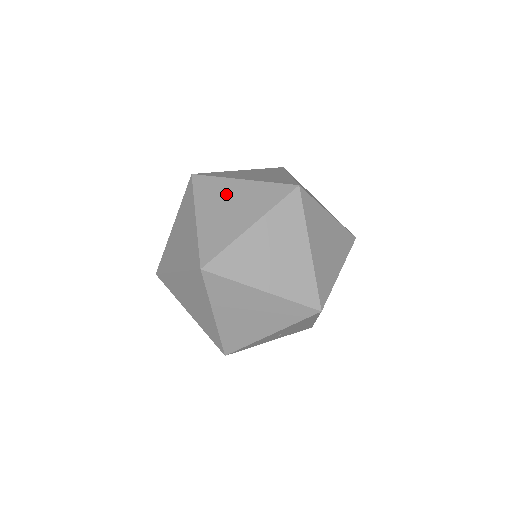
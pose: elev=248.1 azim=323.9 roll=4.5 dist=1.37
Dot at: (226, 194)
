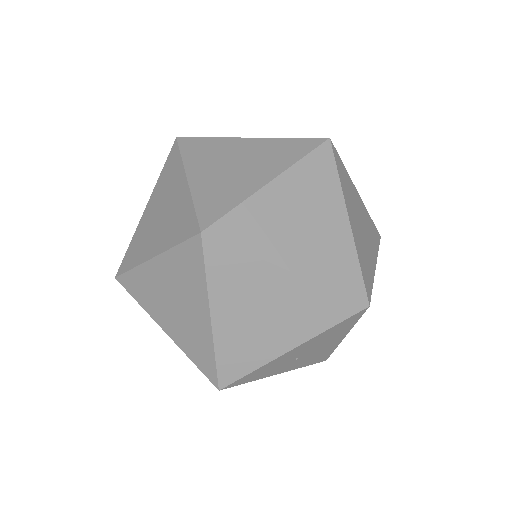
Dot at: (228, 152)
